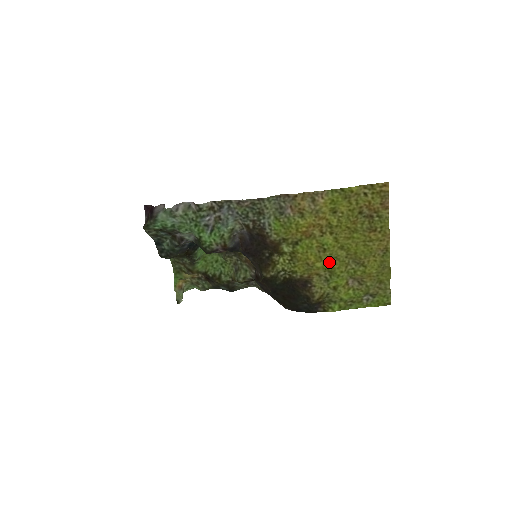
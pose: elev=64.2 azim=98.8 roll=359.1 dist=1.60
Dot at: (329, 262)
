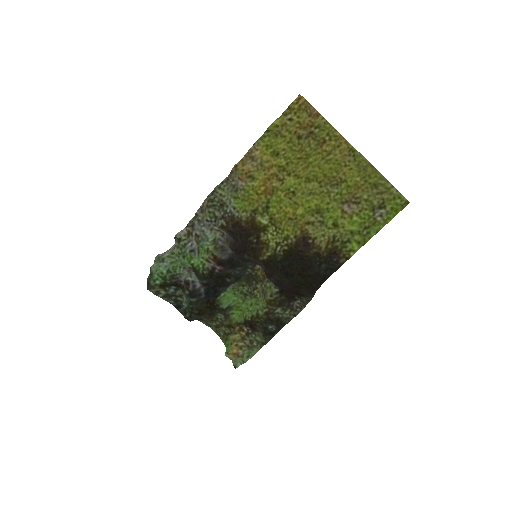
Dot at: (308, 202)
